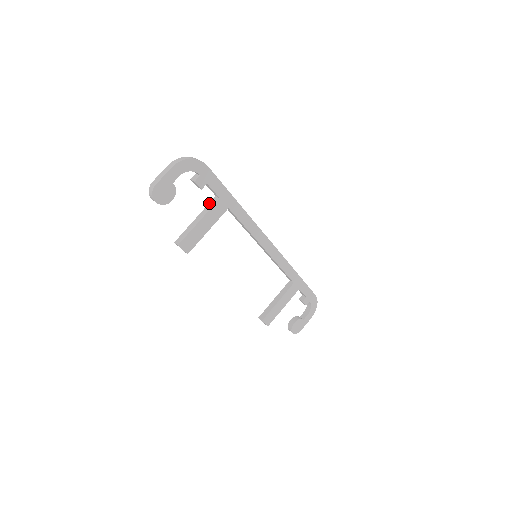
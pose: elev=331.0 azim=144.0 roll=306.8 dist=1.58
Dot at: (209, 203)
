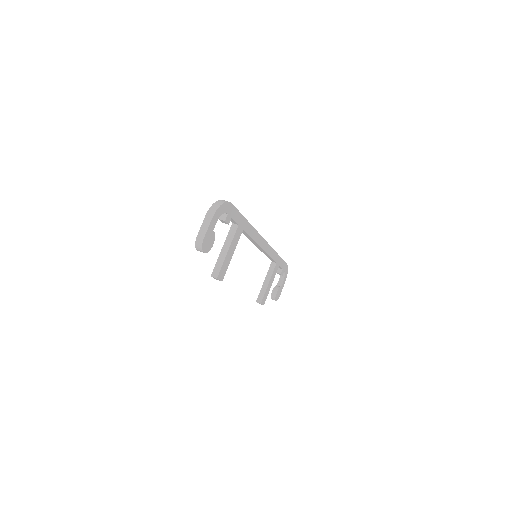
Dot at: (229, 231)
